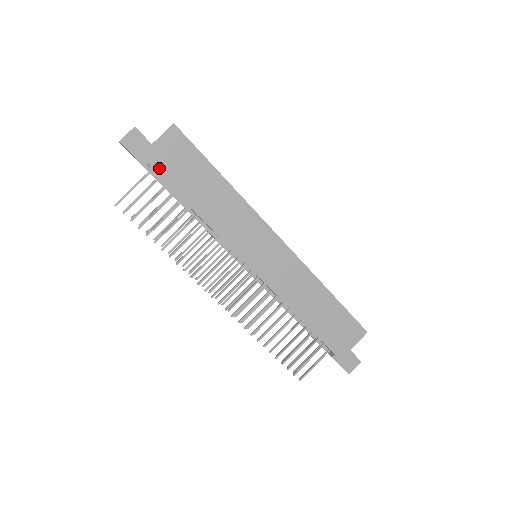
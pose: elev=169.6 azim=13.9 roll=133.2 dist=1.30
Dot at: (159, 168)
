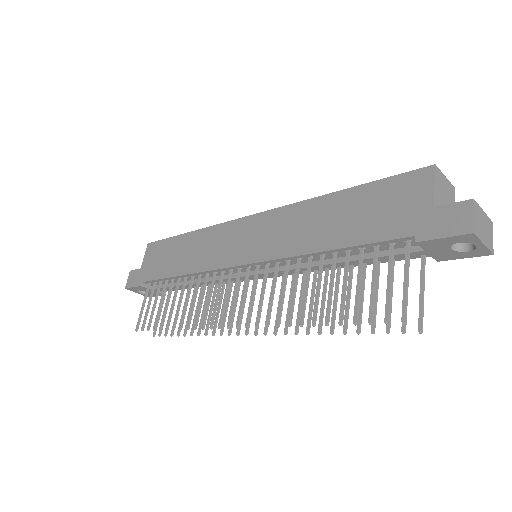
Dot at: (149, 276)
